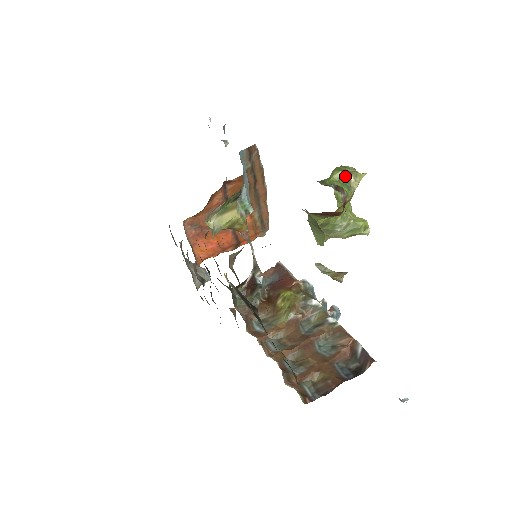
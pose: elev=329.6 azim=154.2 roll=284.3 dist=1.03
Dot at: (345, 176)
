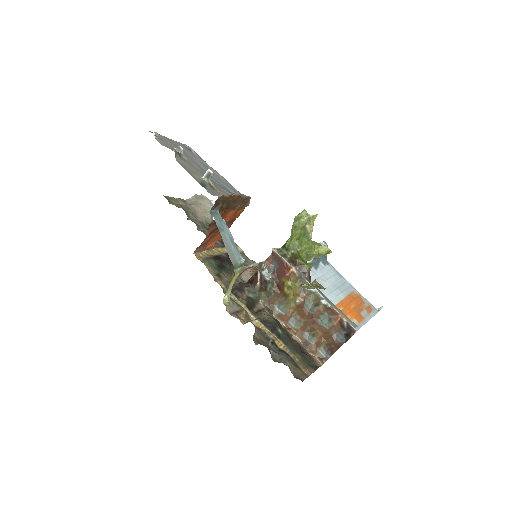
Dot at: (302, 232)
